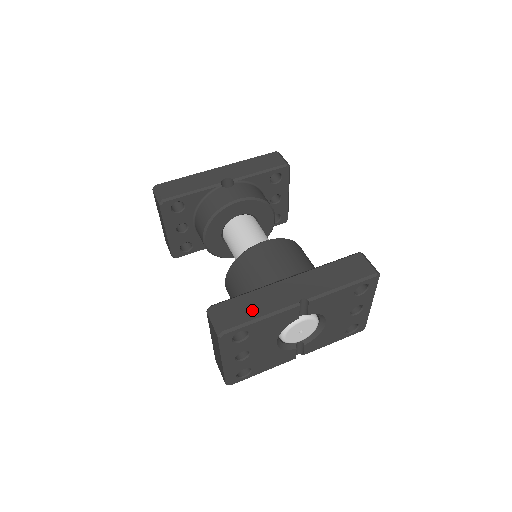
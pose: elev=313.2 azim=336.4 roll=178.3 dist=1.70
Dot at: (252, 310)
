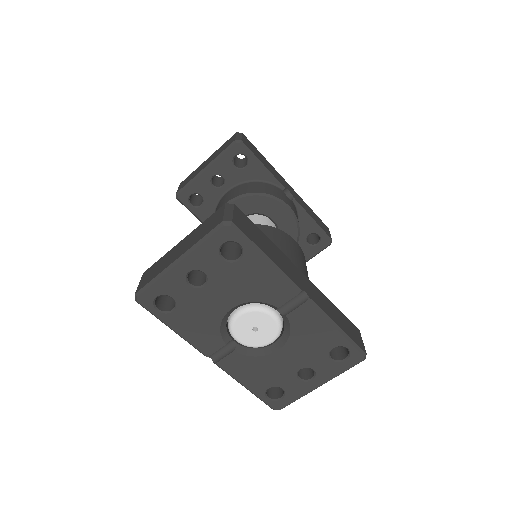
Dot at: (264, 246)
